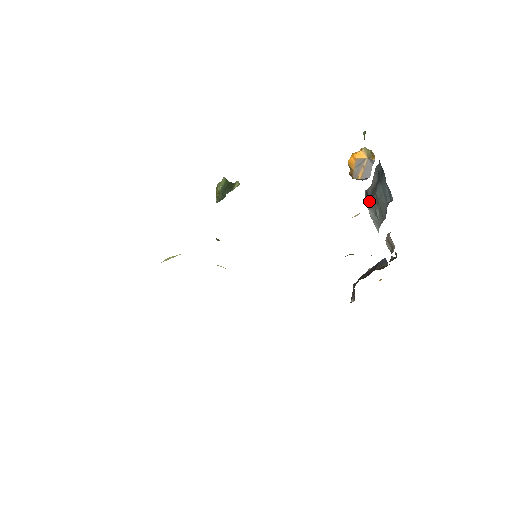
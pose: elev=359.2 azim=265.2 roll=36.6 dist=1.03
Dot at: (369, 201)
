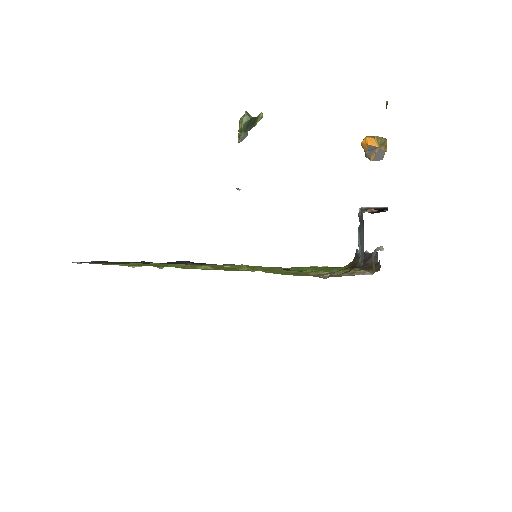
Dot at: occluded
